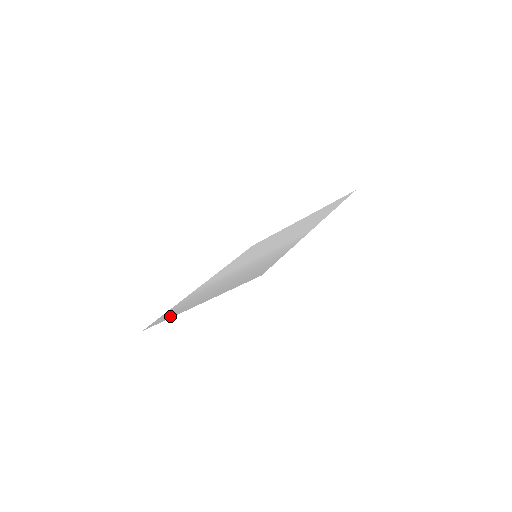
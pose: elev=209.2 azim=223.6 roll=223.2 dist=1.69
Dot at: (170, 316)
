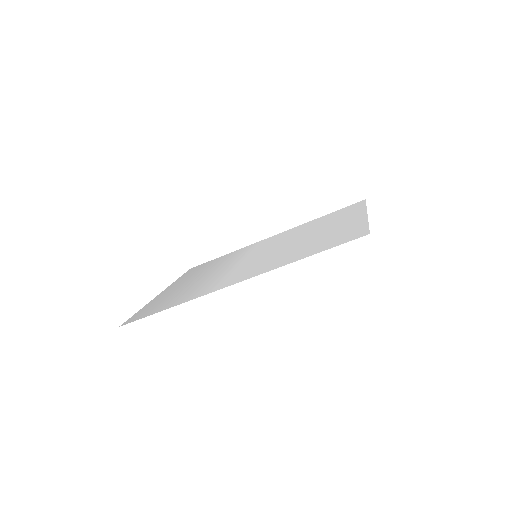
Dot at: (181, 277)
